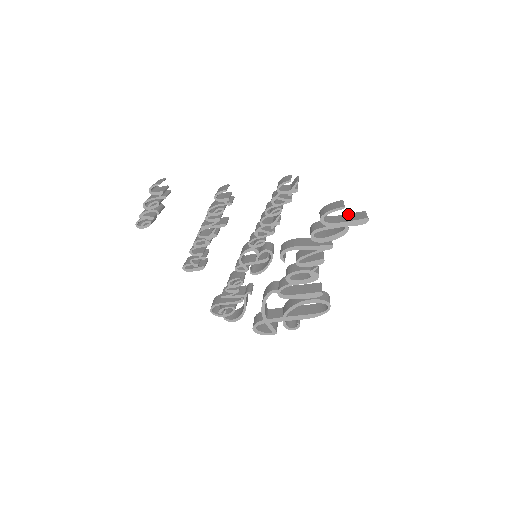
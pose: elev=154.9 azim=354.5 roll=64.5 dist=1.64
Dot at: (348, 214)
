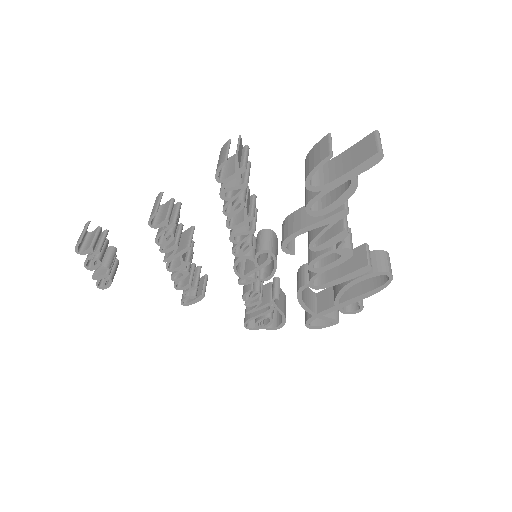
Dot at: (350, 148)
